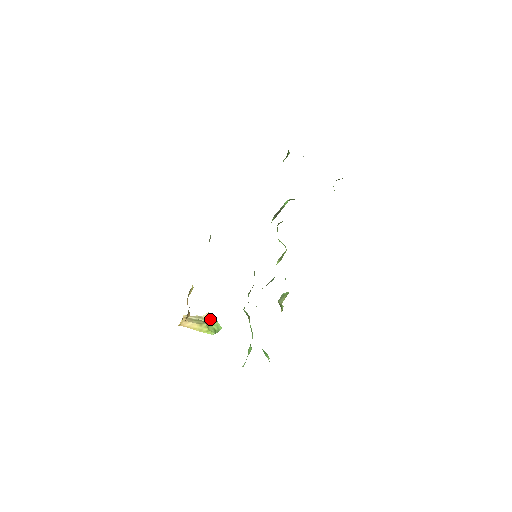
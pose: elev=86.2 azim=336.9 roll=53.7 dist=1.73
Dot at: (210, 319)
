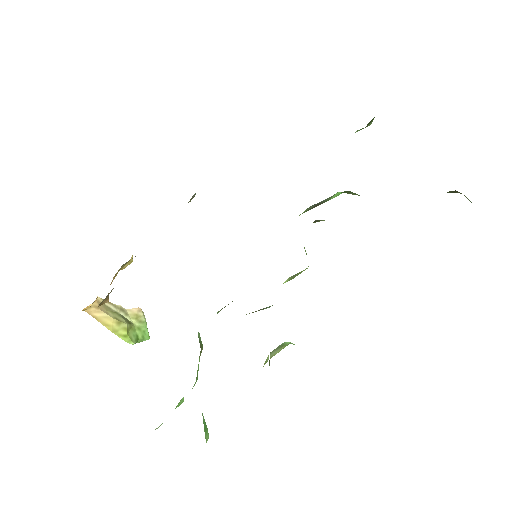
Dot at: (137, 318)
